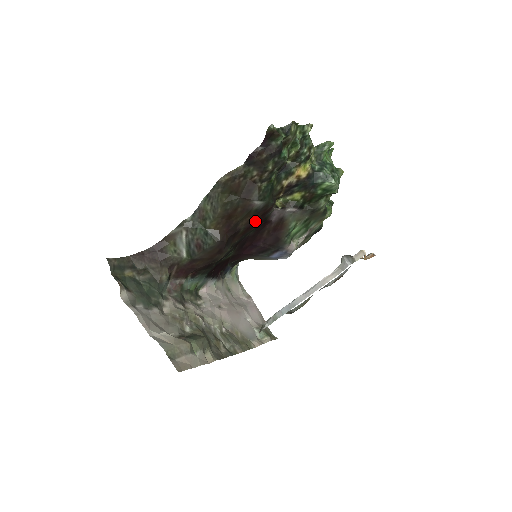
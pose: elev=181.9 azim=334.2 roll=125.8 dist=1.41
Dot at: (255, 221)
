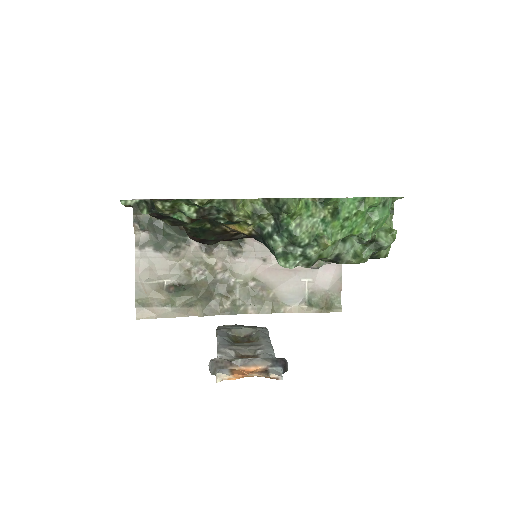
Dot at: occluded
